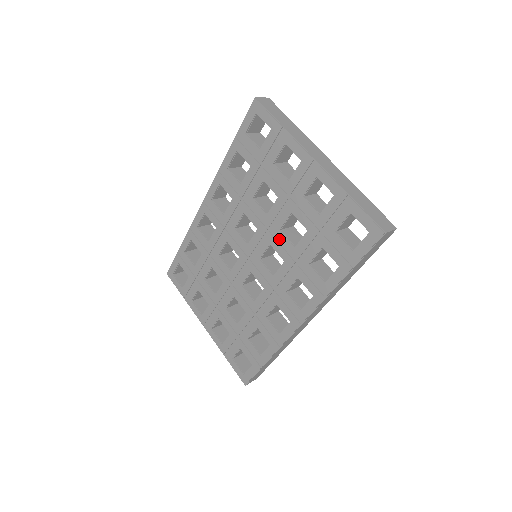
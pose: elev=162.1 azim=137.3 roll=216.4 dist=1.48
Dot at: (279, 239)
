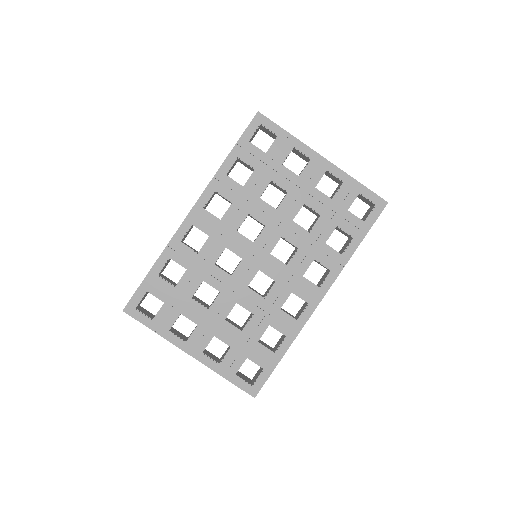
Dot at: (292, 229)
